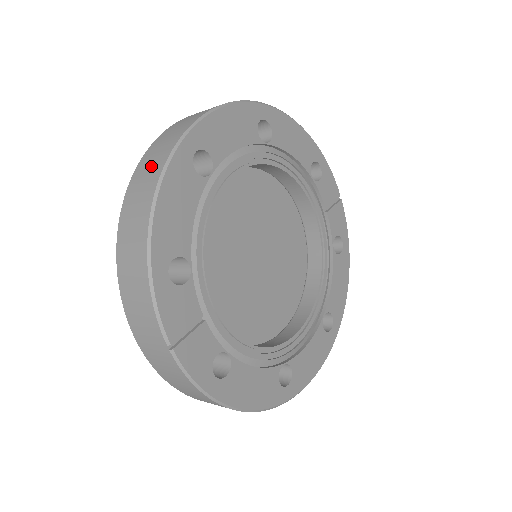
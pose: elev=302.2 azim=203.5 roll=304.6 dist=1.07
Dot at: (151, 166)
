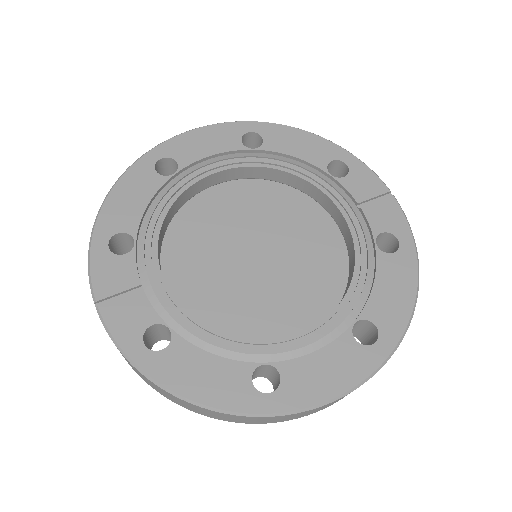
Dot at: occluded
